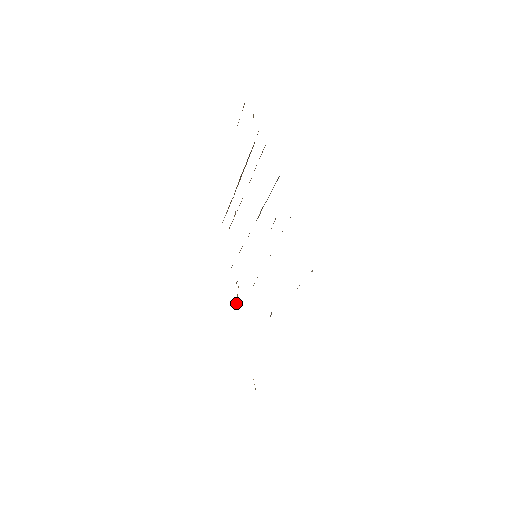
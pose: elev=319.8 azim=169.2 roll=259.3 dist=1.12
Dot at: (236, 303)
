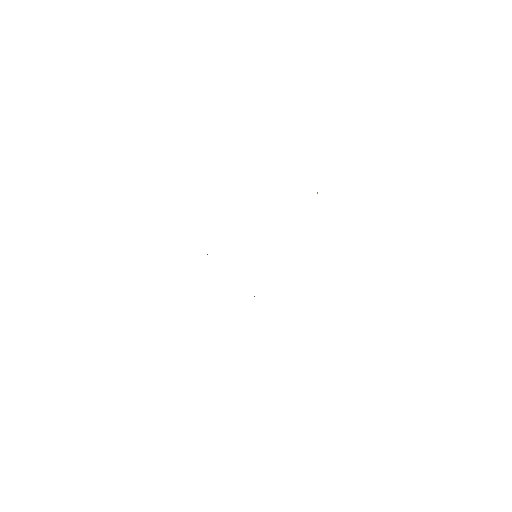
Dot at: occluded
